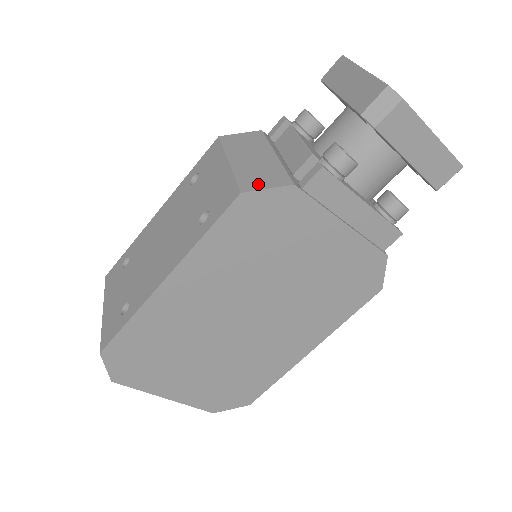
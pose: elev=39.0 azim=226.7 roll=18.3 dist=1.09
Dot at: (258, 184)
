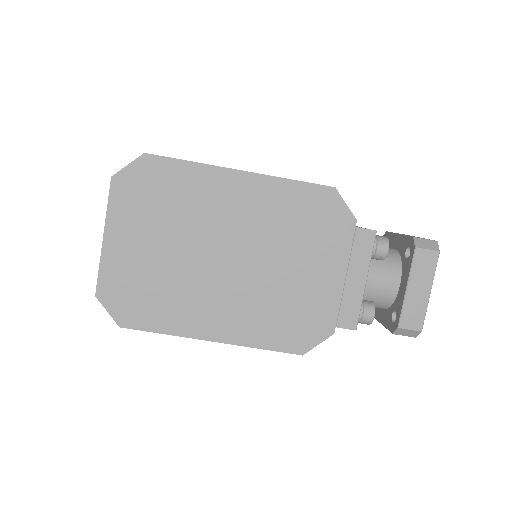
Dot at: occluded
